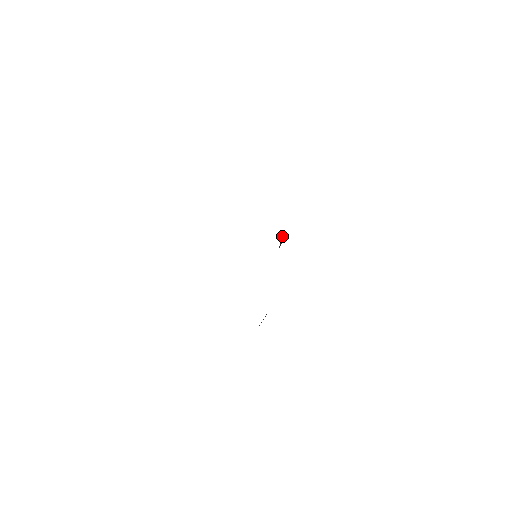
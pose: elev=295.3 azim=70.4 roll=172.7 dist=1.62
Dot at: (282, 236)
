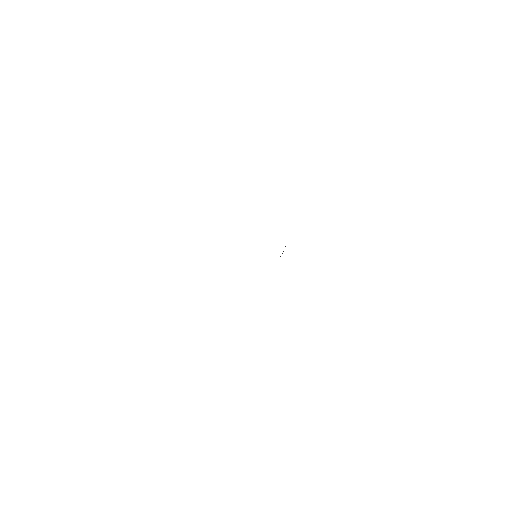
Dot at: occluded
